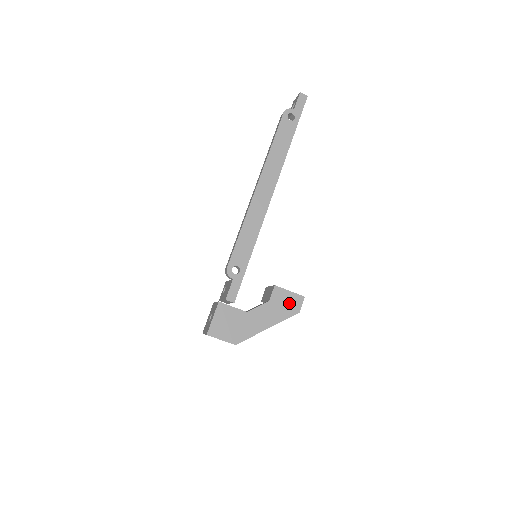
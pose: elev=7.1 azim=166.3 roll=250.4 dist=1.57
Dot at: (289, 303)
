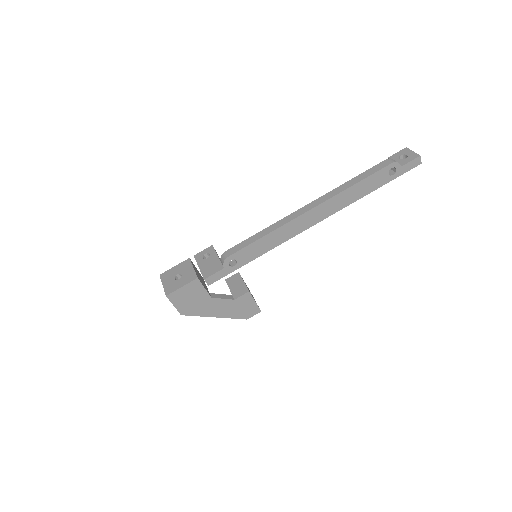
Dot at: (247, 309)
